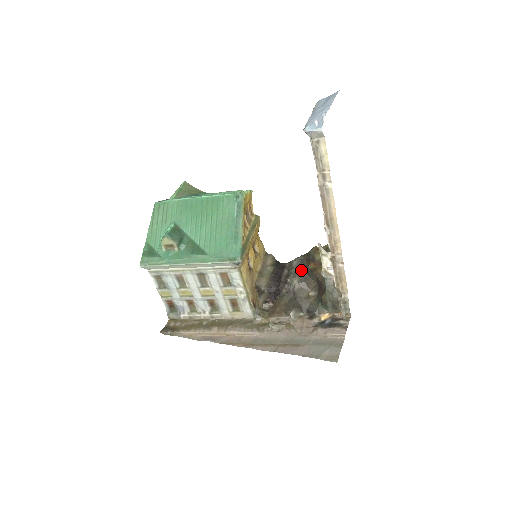
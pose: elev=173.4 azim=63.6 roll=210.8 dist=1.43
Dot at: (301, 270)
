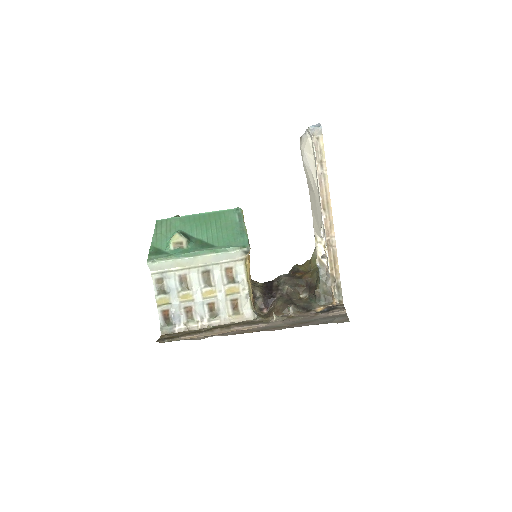
Dot at: (290, 279)
